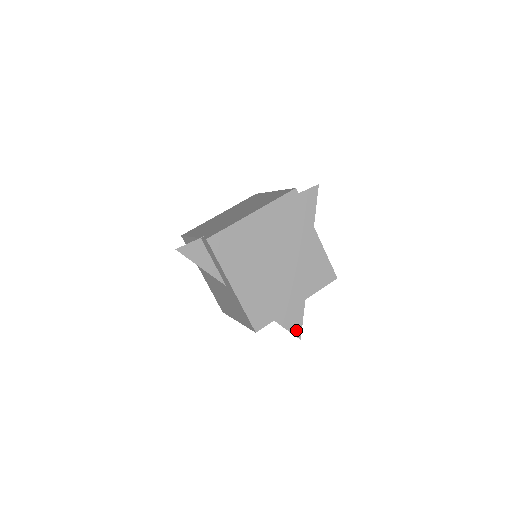
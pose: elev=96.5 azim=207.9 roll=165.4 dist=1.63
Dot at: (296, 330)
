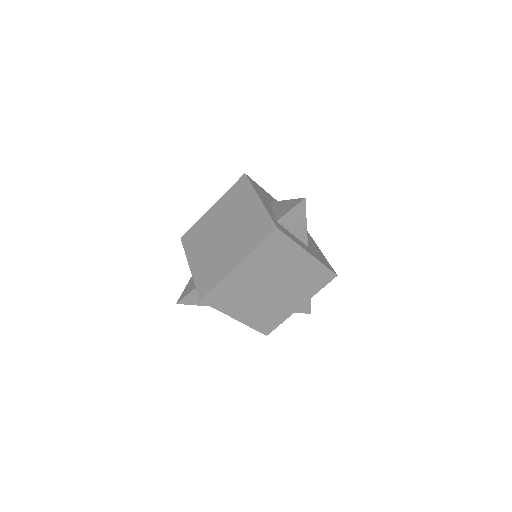
Dot at: (305, 310)
